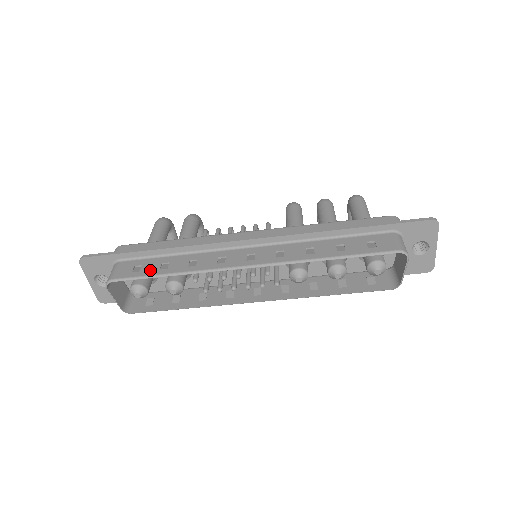
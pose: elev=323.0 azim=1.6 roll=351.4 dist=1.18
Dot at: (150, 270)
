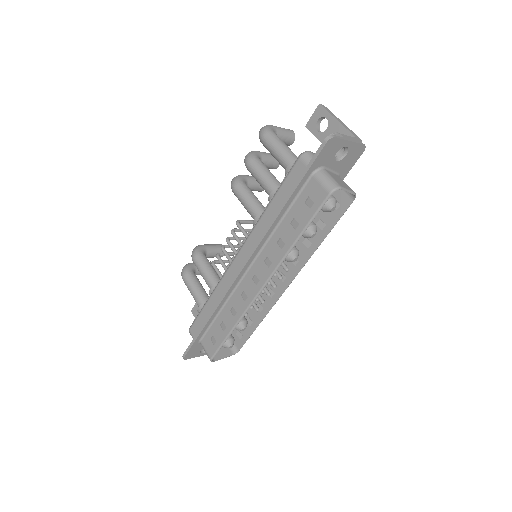
Dot at: (220, 336)
